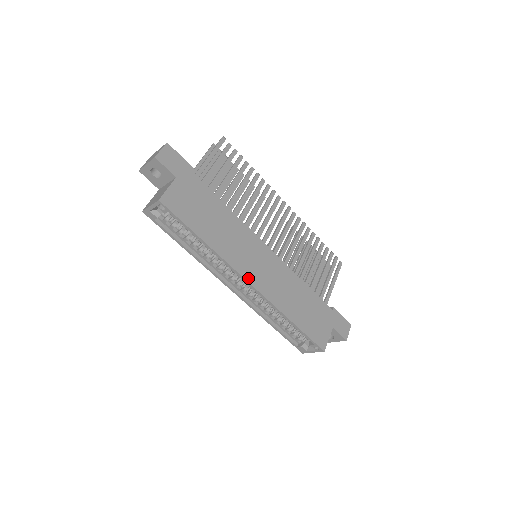
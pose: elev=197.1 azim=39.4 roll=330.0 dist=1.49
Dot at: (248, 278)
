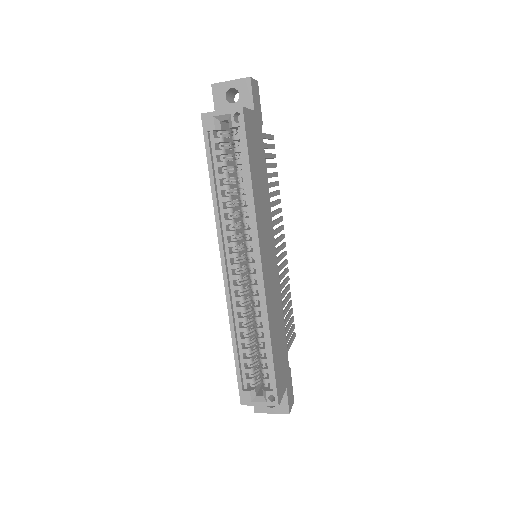
Dot at: (262, 259)
